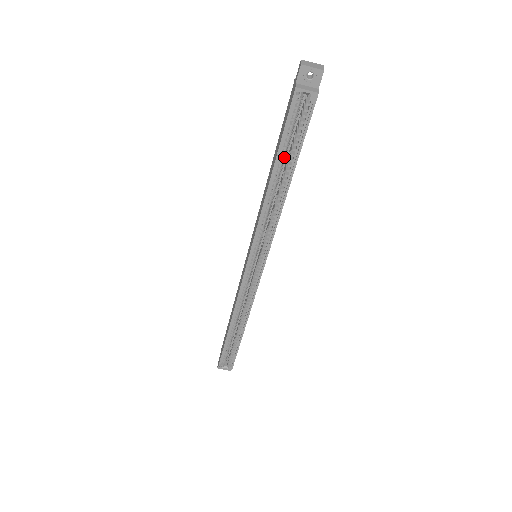
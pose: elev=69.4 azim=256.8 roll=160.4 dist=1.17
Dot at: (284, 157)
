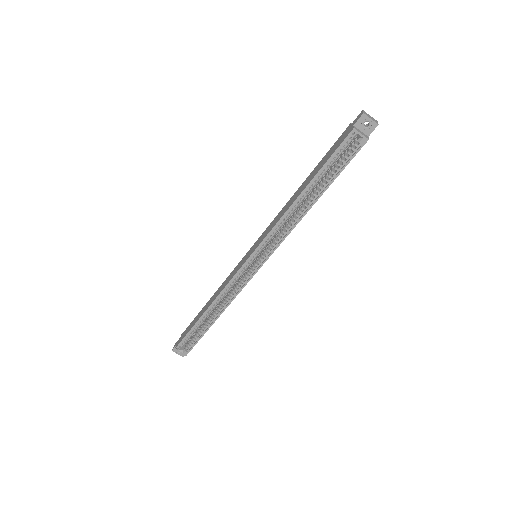
Dot at: occluded
